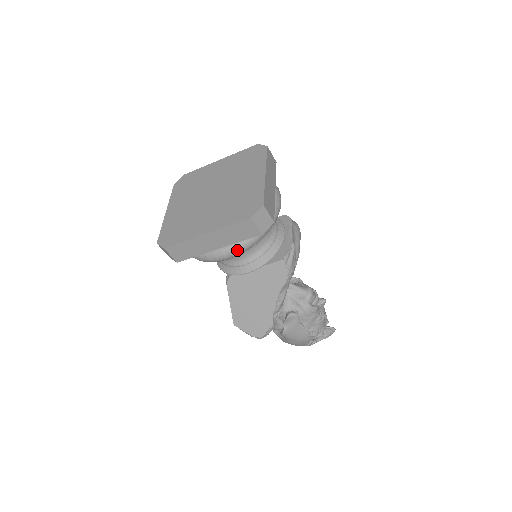
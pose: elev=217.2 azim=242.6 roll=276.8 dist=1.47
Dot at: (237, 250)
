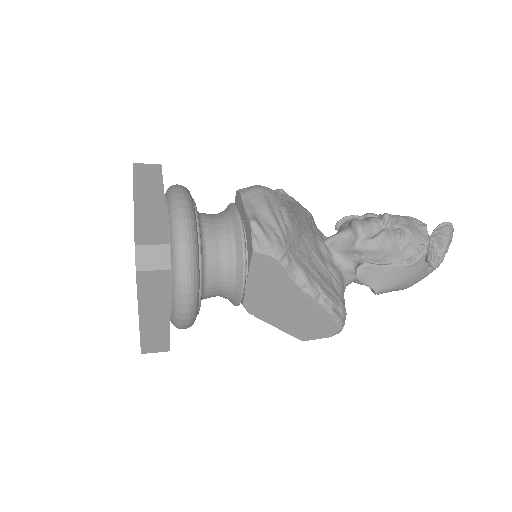
Dot at: (185, 298)
